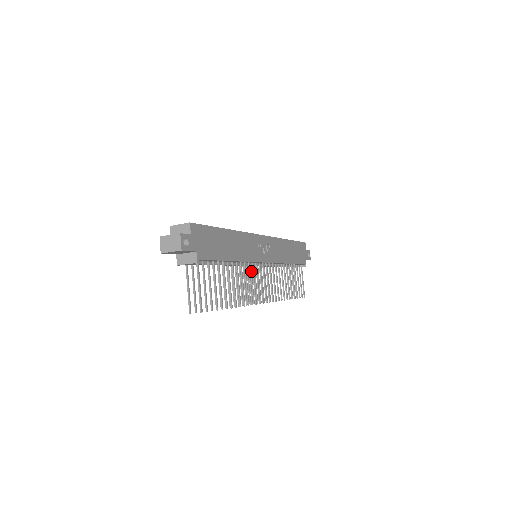
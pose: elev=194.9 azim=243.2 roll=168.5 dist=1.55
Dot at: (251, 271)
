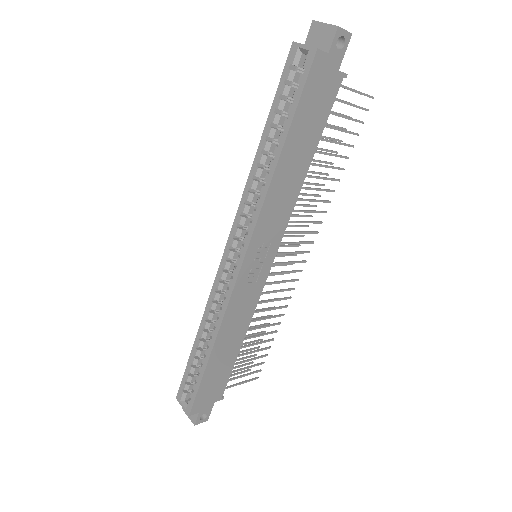
Dot at: occluded
